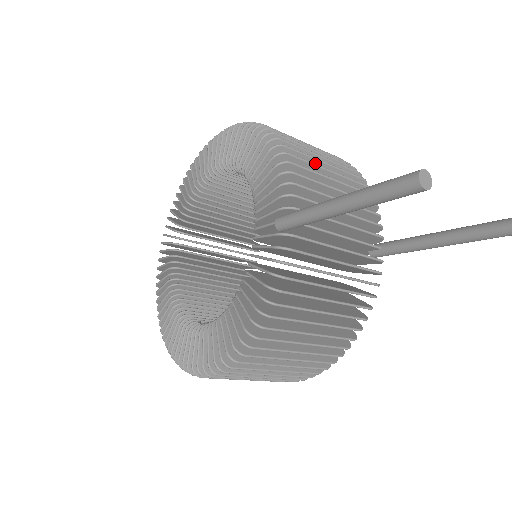
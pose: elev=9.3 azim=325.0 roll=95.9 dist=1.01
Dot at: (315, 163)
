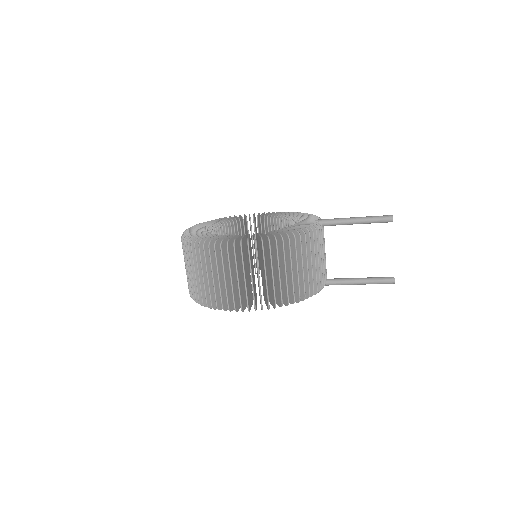
Dot at: occluded
